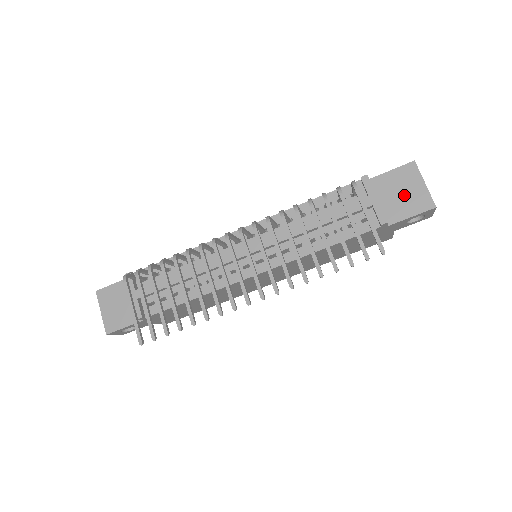
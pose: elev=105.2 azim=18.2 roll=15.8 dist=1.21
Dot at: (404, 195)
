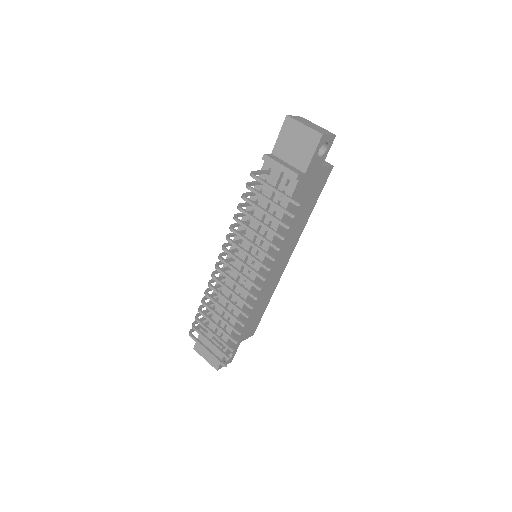
Dot at: (298, 144)
